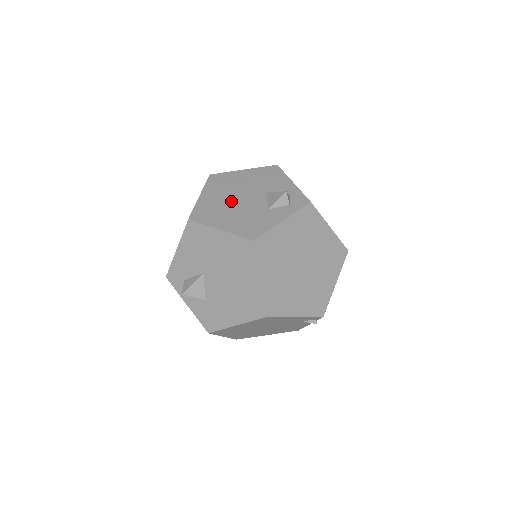
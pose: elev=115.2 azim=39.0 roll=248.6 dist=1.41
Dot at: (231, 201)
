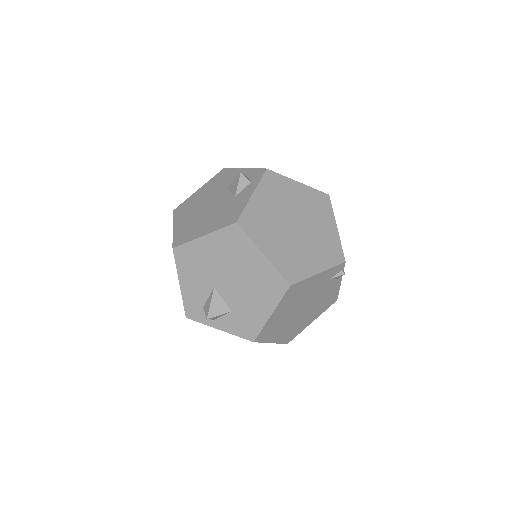
Dot at: (201, 213)
